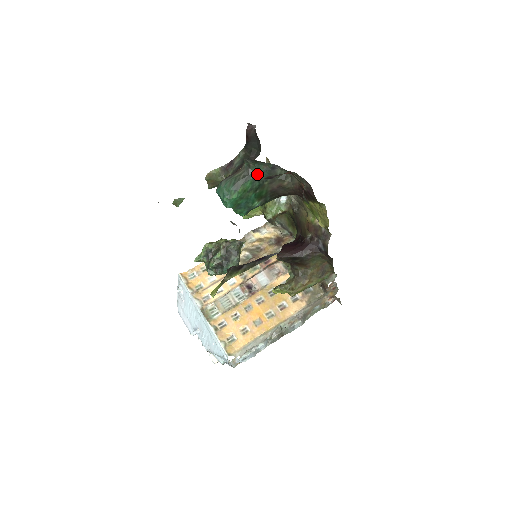
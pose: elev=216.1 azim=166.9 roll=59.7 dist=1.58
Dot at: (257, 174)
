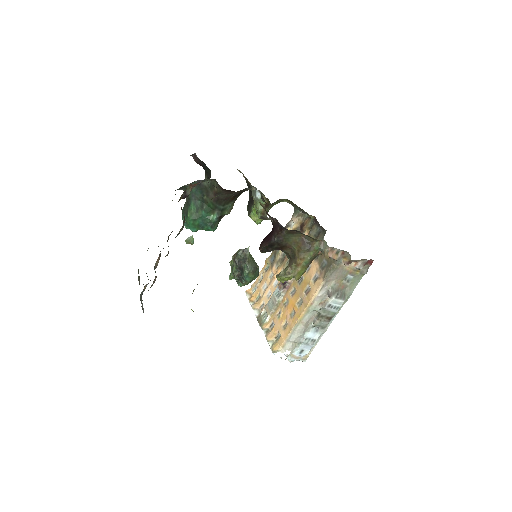
Dot at: (193, 195)
